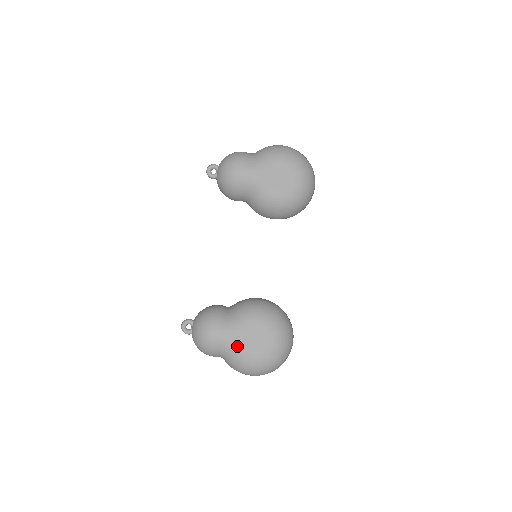
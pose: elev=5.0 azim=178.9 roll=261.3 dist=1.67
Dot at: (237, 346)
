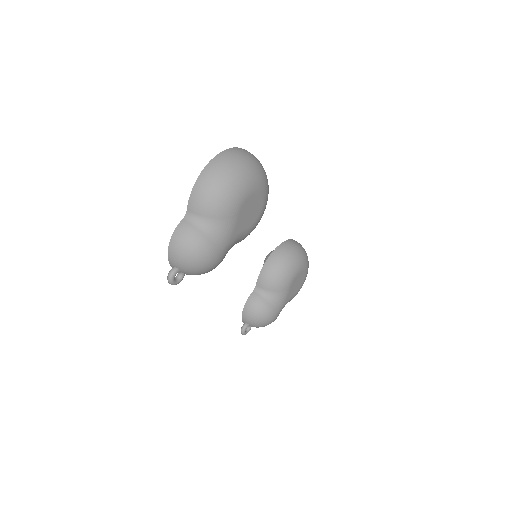
Dot at: occluded
